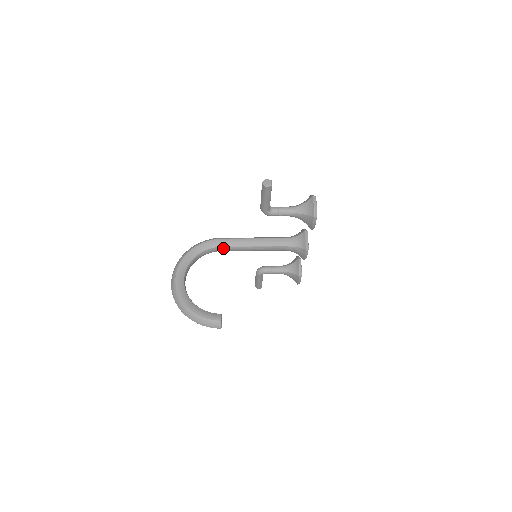
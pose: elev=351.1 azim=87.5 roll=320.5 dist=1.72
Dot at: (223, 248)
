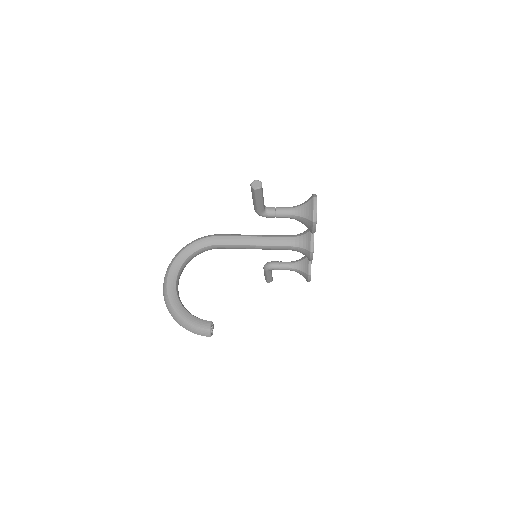
Dot at: (221, 246)
